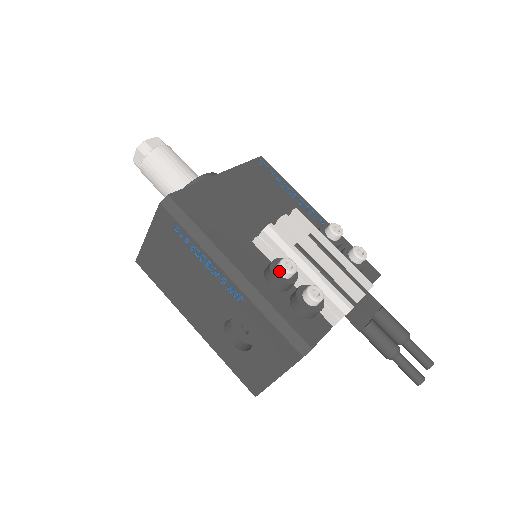
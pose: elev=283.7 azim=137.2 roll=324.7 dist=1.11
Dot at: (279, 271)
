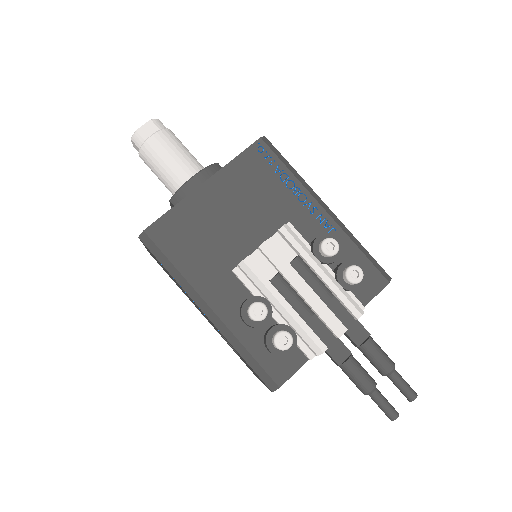
Dot at: (248, 316)
